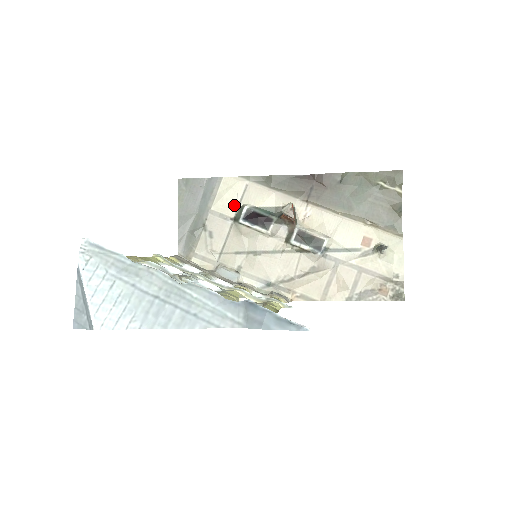
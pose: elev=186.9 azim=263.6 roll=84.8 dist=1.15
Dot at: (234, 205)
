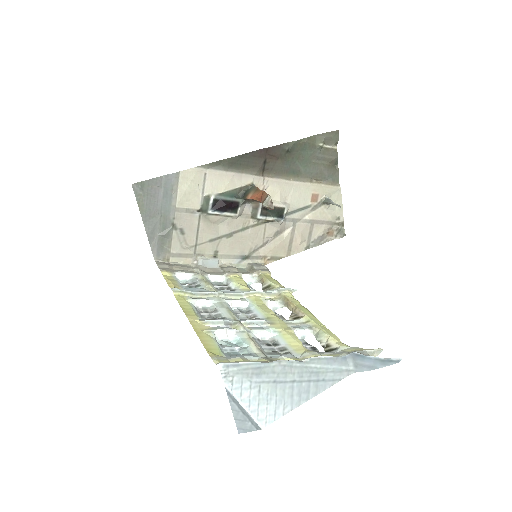
Dot at: (197, 197)
